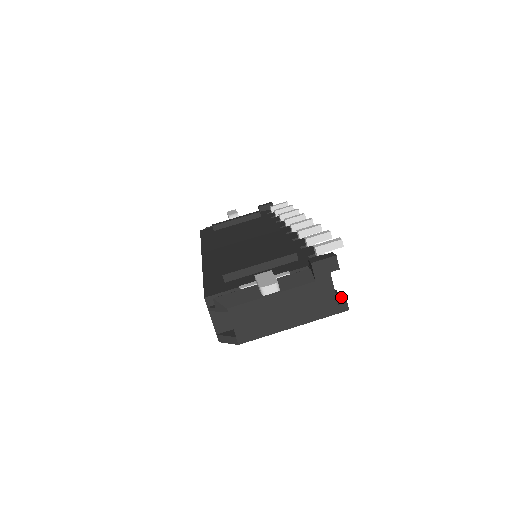
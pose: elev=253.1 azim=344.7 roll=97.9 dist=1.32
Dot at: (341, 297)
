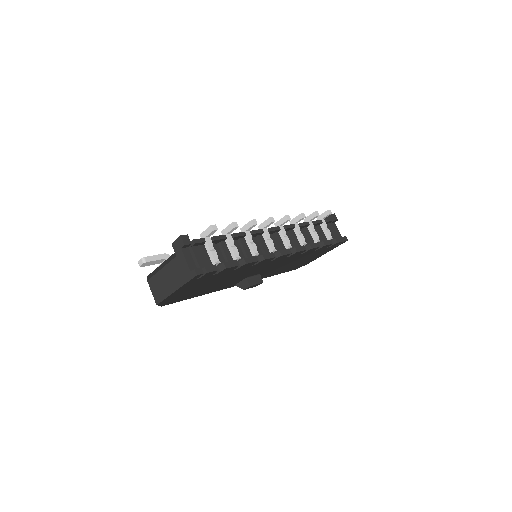
Dot at: (205, 268)
